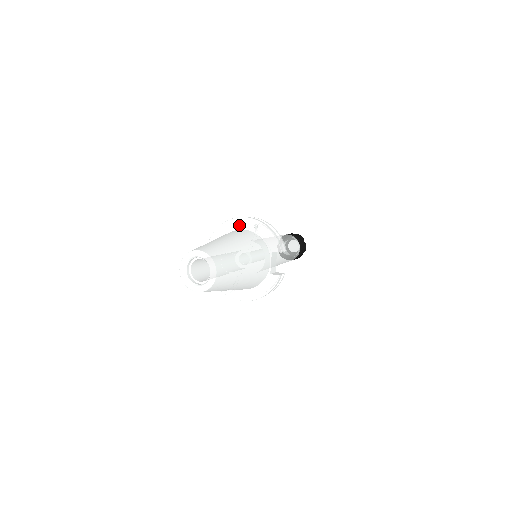
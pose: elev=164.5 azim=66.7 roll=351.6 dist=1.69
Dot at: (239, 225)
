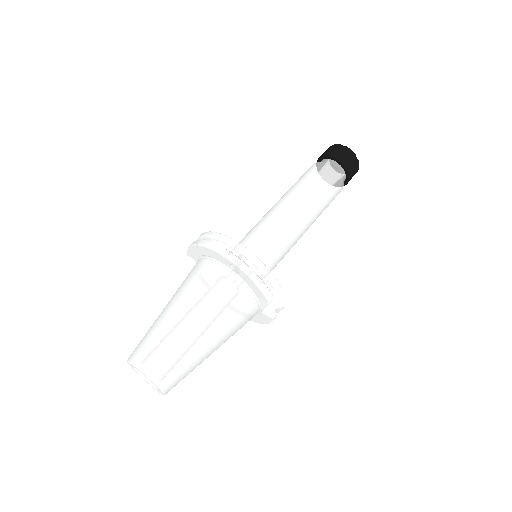
Dot at: (213, 256)
